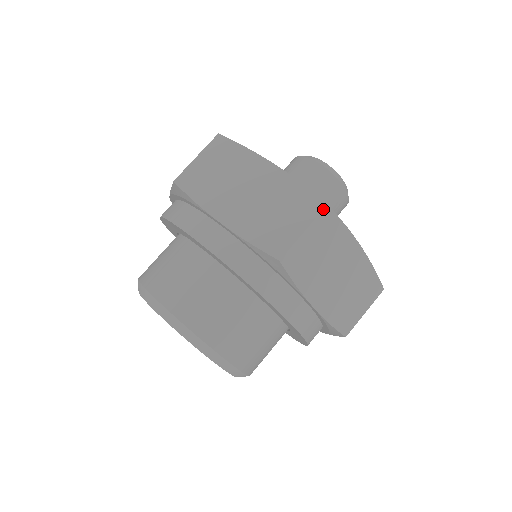
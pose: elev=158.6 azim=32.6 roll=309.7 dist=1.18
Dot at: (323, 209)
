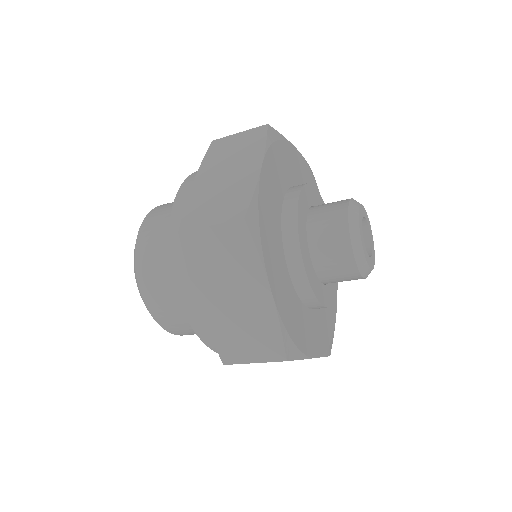
Dot at: (238, 219)
